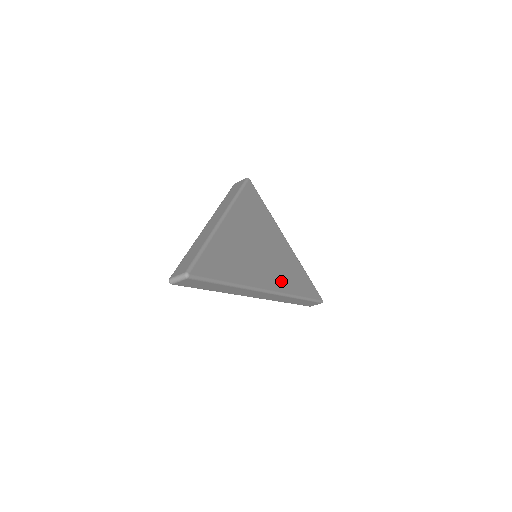
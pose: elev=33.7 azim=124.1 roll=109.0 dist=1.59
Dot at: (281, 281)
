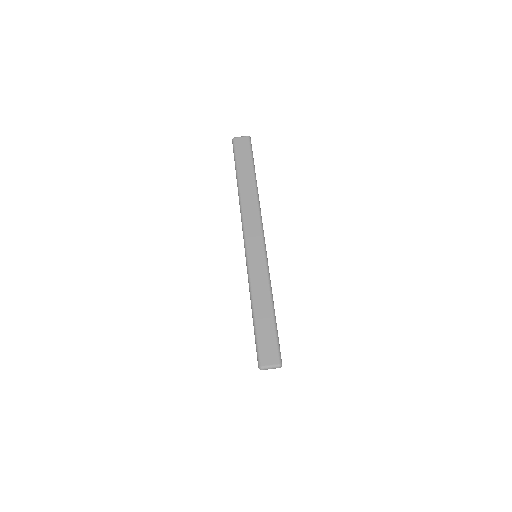
Dot at: occluded
